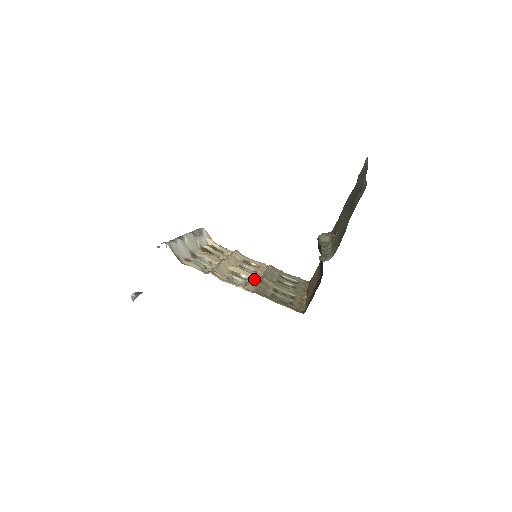
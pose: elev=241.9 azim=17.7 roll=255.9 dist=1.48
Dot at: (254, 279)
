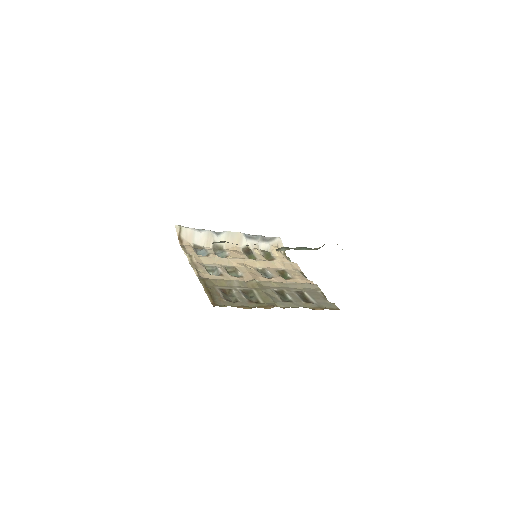
Dot at: (245, 278)
